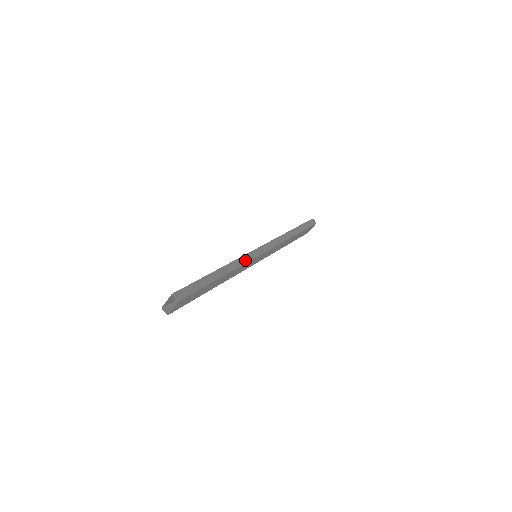
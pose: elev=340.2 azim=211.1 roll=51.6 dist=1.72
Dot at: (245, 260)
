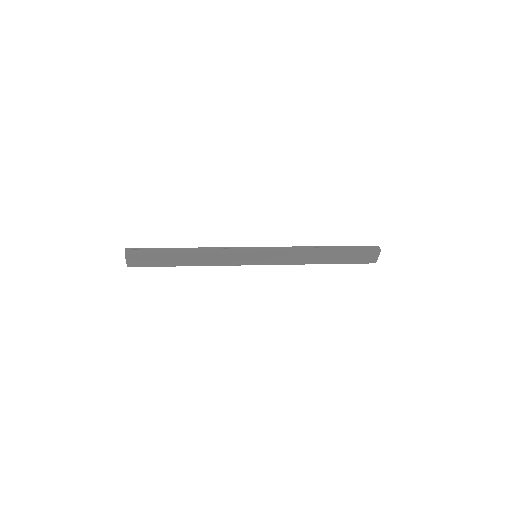
Dot at: (226, 250)
